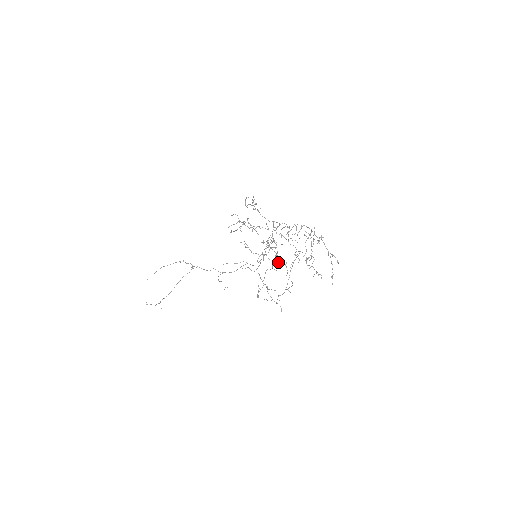
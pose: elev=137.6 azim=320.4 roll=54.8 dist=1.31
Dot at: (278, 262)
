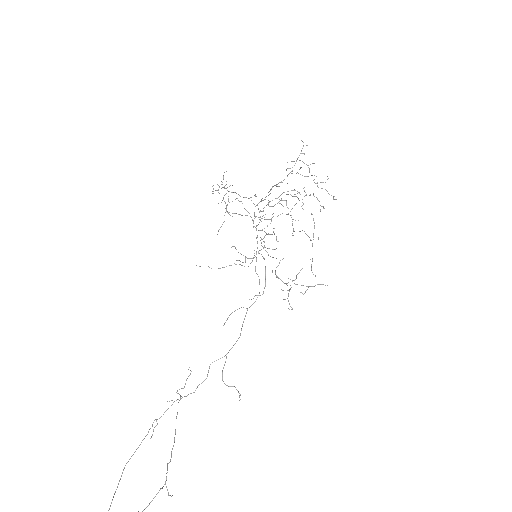
Dot at: occluded
